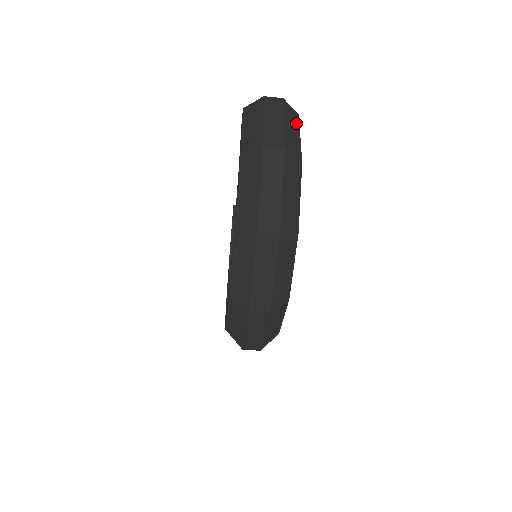
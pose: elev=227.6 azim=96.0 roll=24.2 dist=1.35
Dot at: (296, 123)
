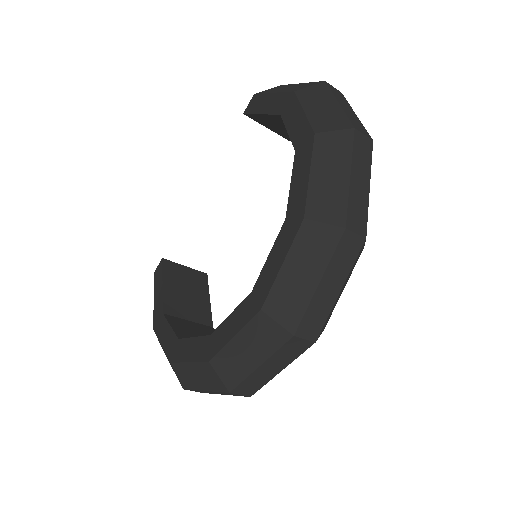
Dot at: occluded
